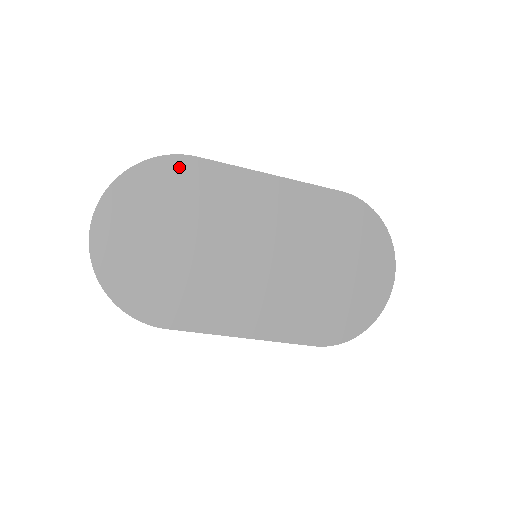
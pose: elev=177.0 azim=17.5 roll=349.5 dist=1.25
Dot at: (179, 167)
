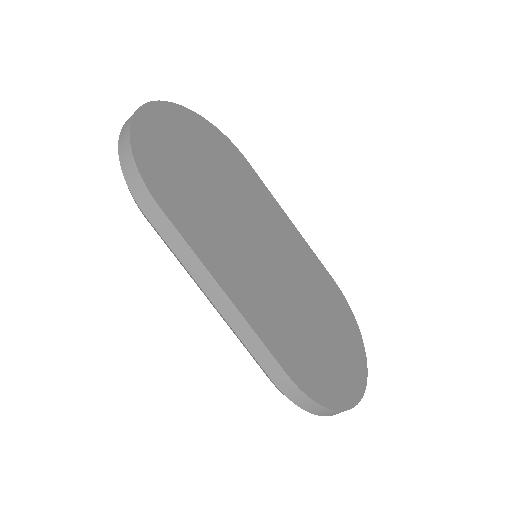
Dot at: (233, 151)
